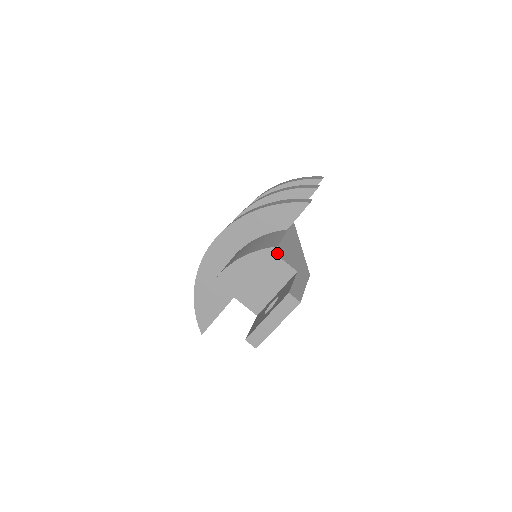
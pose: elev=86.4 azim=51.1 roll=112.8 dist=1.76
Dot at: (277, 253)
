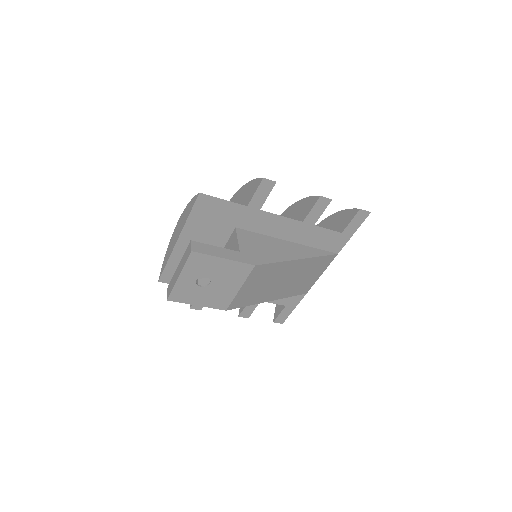
Dot at: (240, 233)
